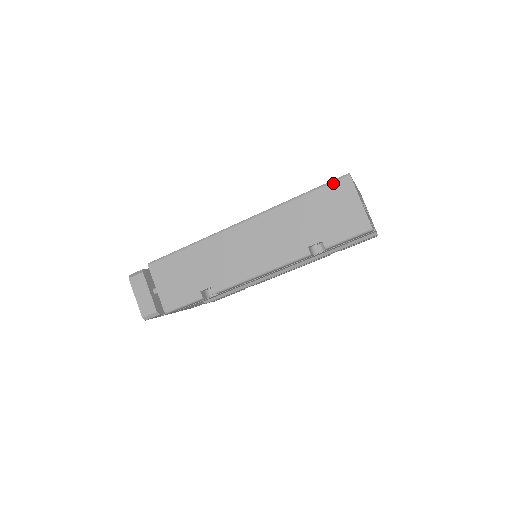
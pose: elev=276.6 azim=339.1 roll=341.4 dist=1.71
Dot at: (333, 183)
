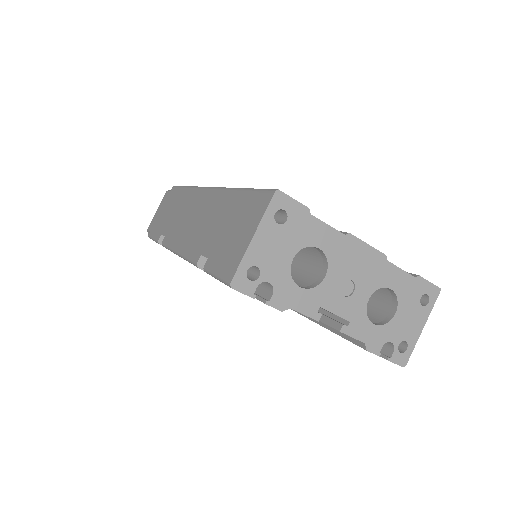
Dot at: (261, 192)
